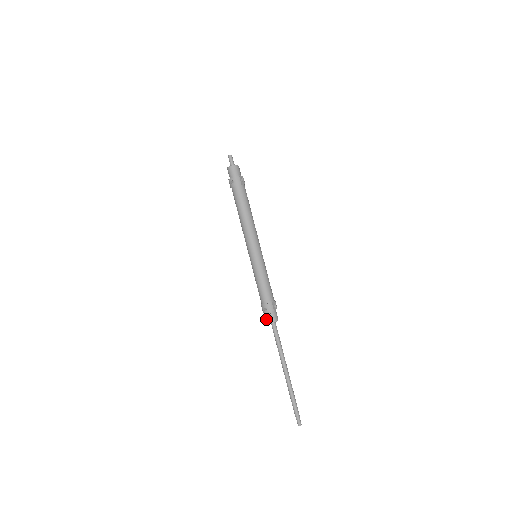
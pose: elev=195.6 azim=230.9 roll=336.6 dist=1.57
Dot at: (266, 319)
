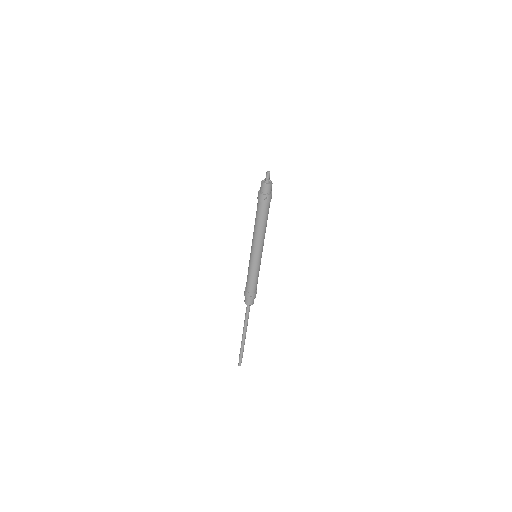
Dot at: (246, 302)
